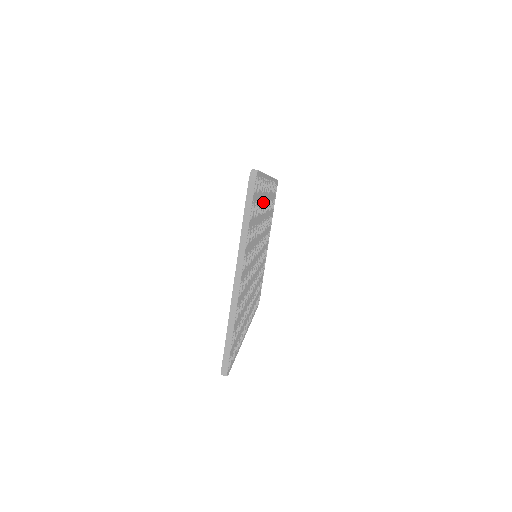
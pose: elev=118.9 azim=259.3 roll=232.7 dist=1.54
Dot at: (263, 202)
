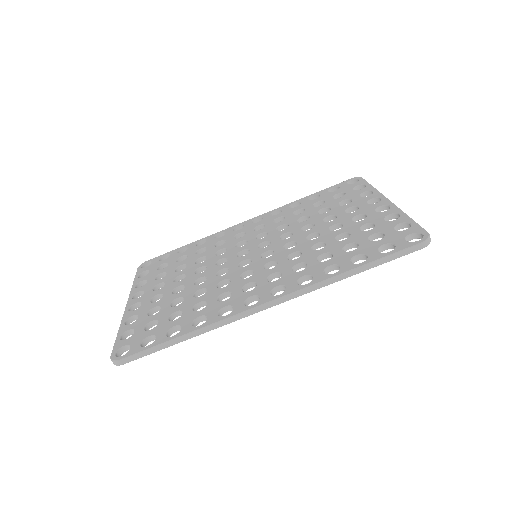
Dot at: occluded
